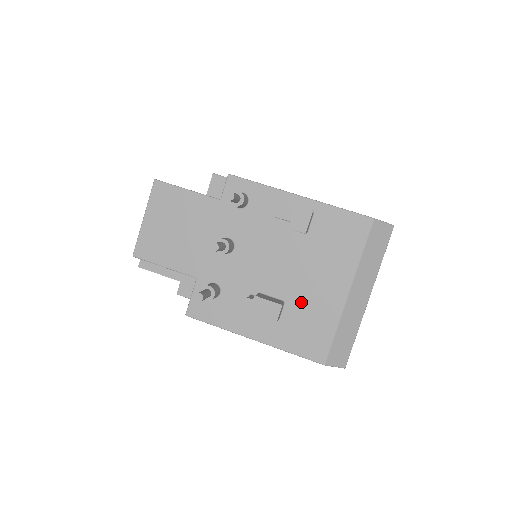
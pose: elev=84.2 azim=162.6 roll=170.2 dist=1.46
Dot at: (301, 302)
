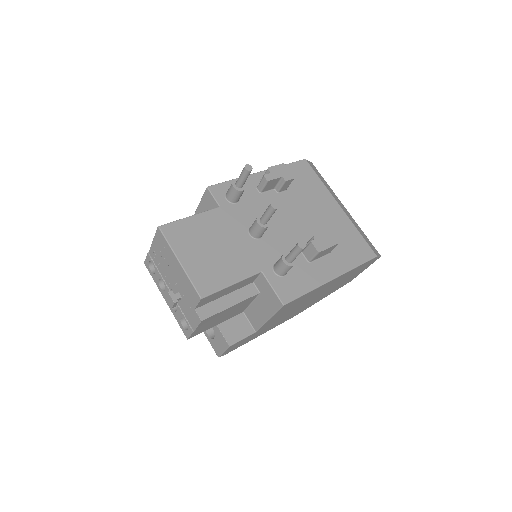
Dot at: occluded
